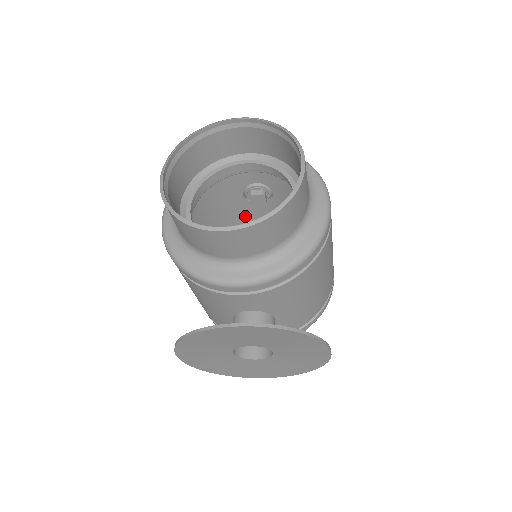
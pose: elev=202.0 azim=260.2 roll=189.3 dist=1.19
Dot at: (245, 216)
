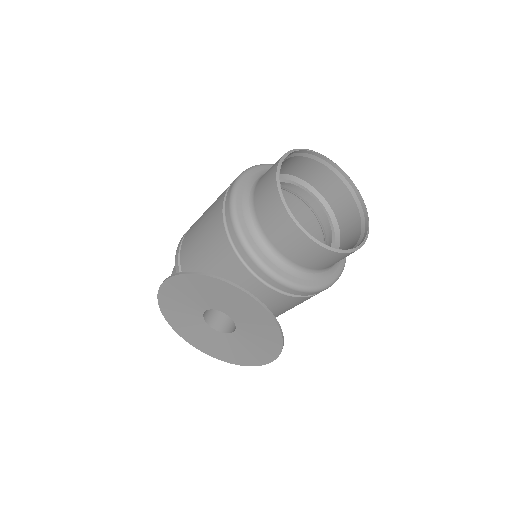
Dot at: occluded
